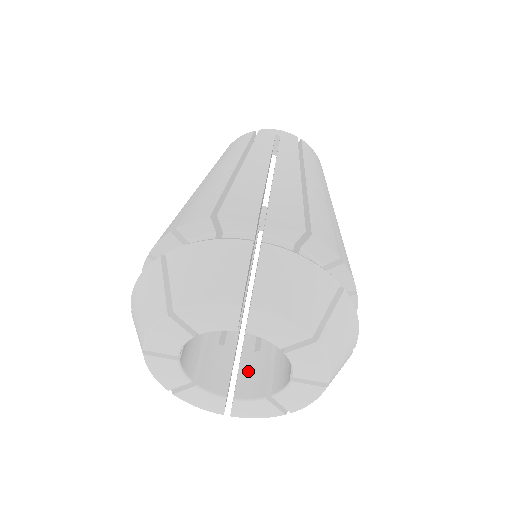
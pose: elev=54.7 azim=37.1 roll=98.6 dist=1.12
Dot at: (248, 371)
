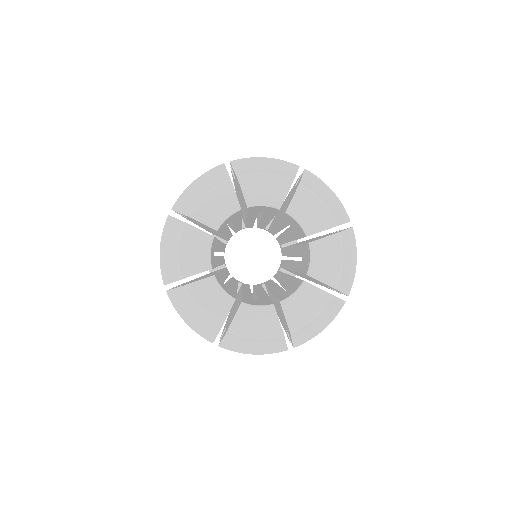
Dot at: (251, 301)
